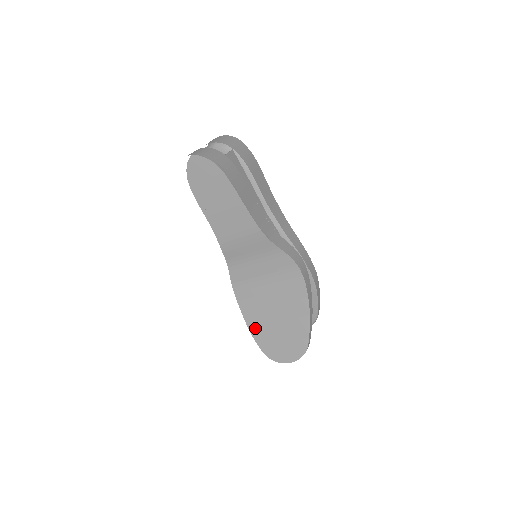
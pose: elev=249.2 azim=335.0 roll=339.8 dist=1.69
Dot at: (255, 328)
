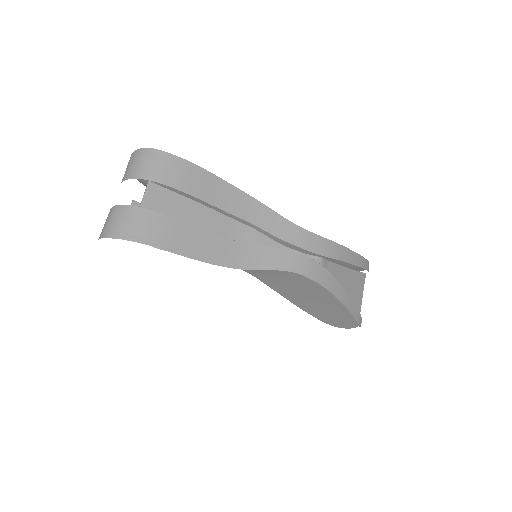
Dot at: (300, 304)
